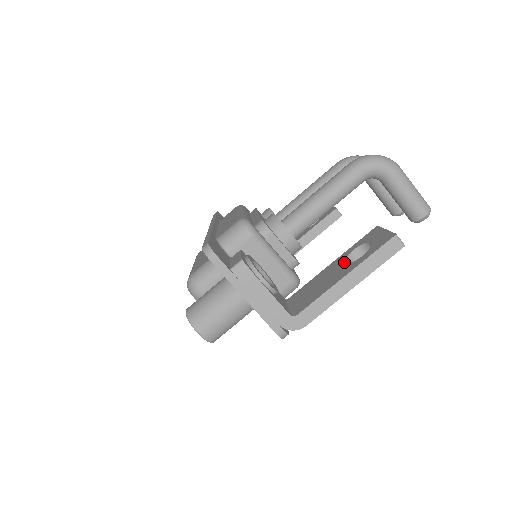
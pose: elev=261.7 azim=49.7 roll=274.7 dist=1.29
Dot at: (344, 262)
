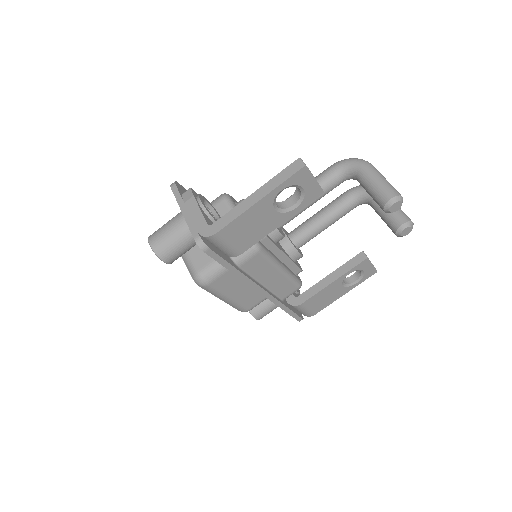
Dot at: occluded
